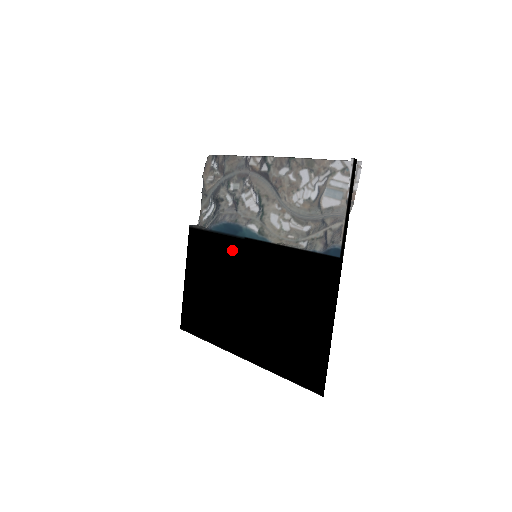
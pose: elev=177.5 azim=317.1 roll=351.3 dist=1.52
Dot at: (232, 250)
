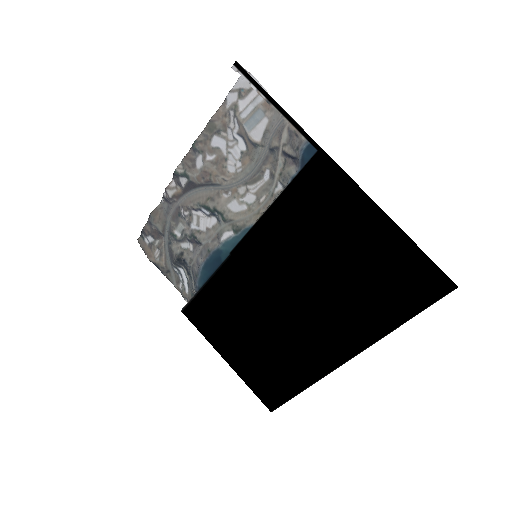
Dot at: (233, 279)
